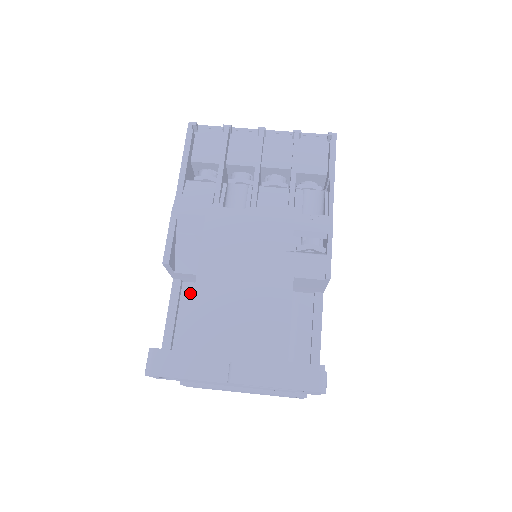
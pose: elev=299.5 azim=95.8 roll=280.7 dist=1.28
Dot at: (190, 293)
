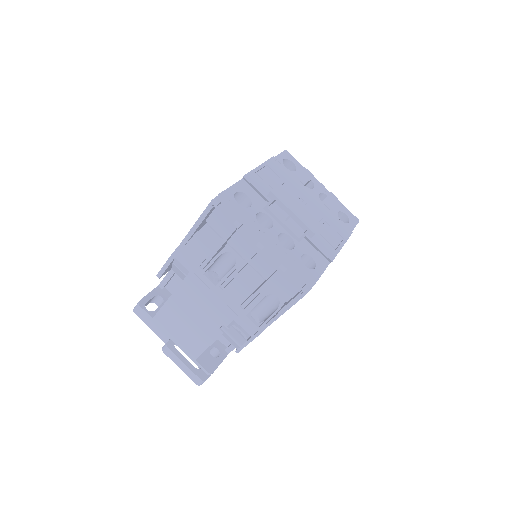
Dot at: occluded
